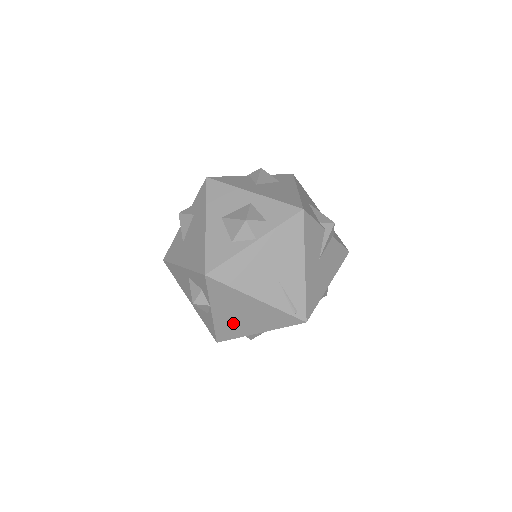
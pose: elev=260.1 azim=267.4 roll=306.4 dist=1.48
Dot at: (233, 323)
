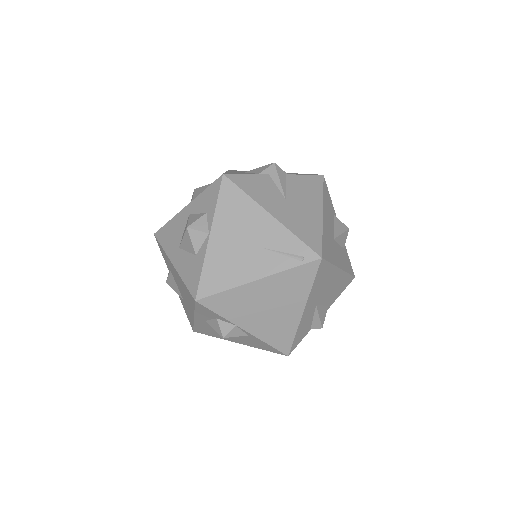
Dot at: (273, 323)
